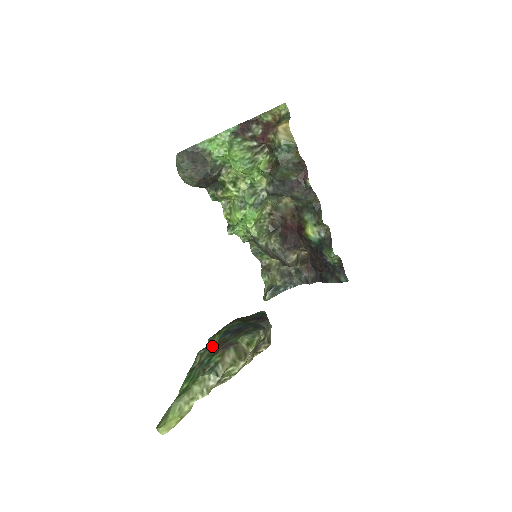
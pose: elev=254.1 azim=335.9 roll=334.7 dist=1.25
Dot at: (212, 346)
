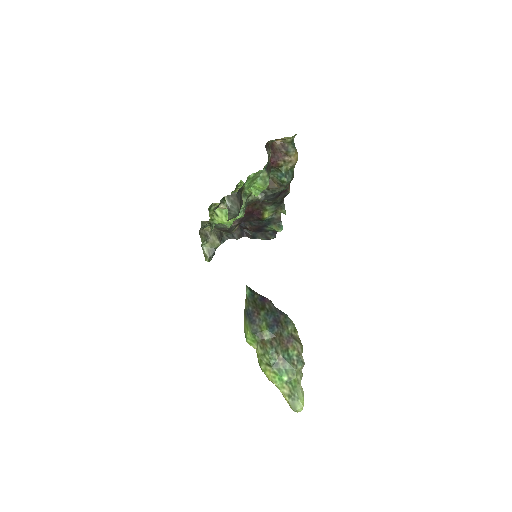
Dot at: (265, 339)
